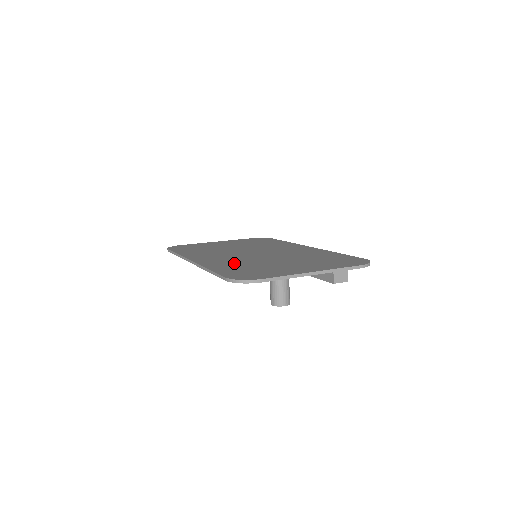
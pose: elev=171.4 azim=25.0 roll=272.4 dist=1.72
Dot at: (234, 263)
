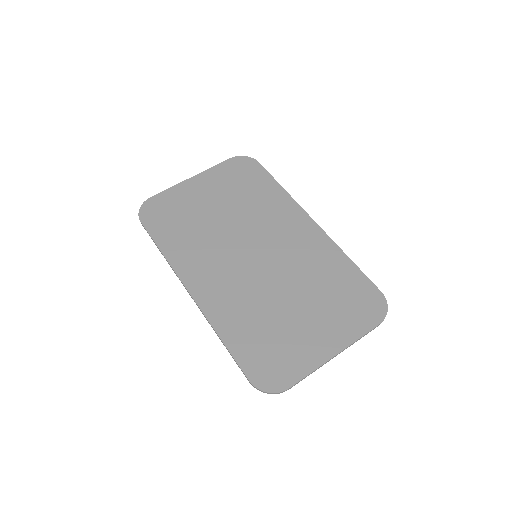
Dot at: (243, 311)
